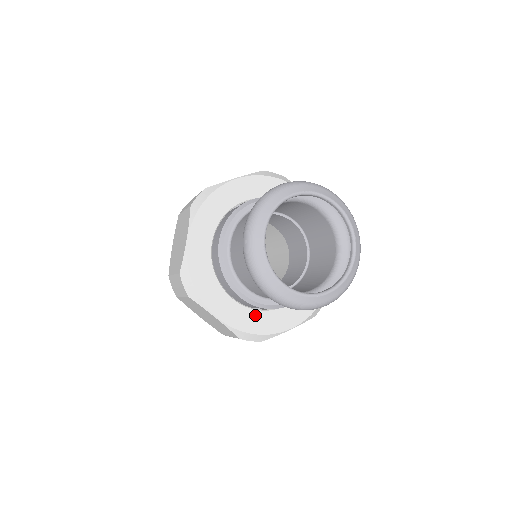
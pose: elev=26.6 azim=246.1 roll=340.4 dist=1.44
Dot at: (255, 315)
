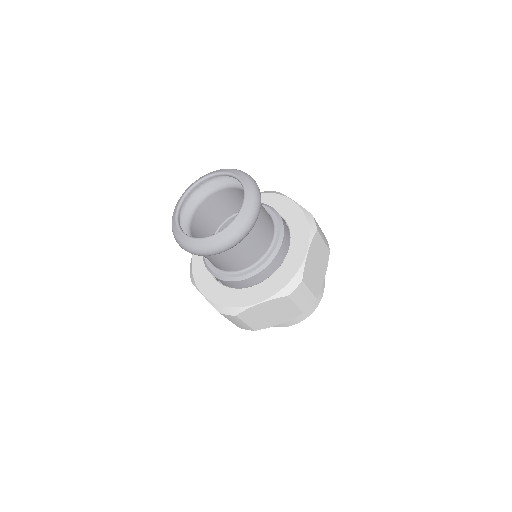
Dot at: (230, 292)
